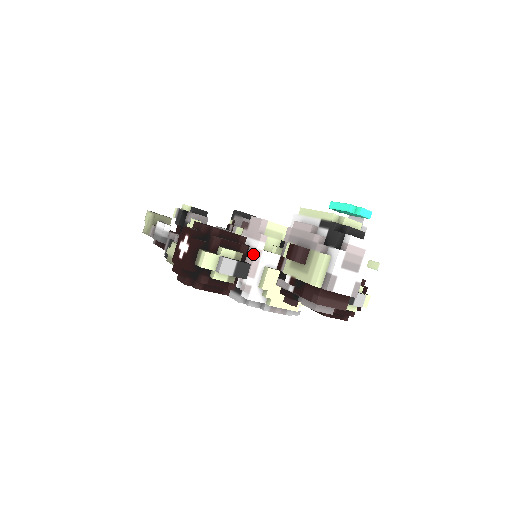
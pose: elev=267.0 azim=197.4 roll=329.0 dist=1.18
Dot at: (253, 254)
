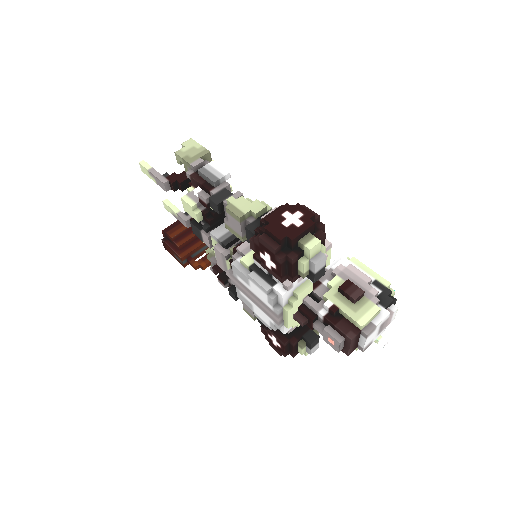
Dot at: occluded
